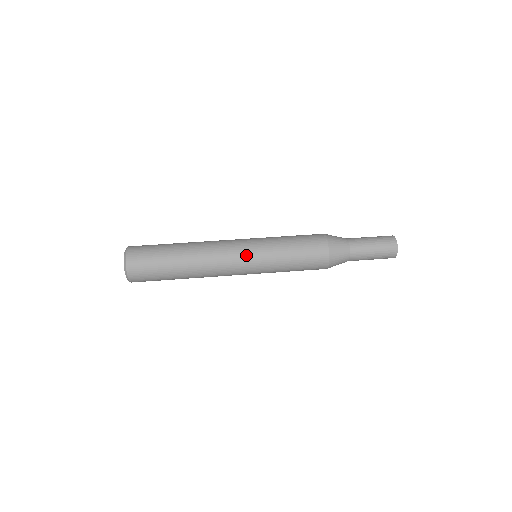
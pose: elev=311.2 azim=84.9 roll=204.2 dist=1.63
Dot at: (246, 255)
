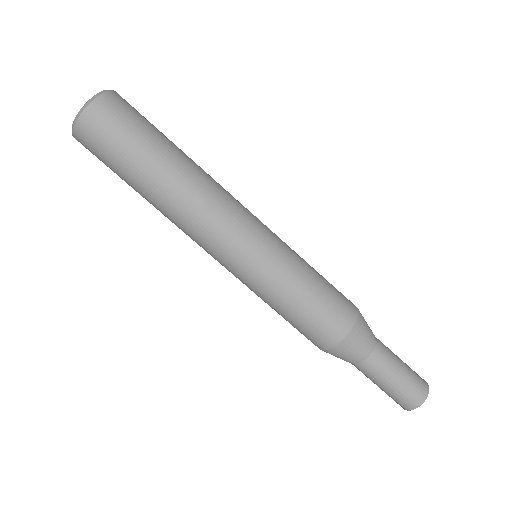
Dot at: (249, 243)
